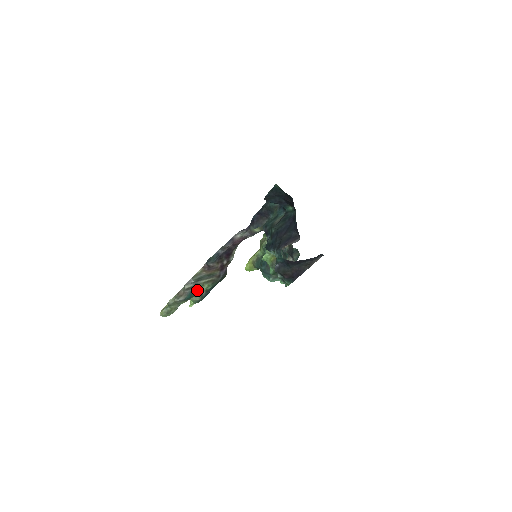
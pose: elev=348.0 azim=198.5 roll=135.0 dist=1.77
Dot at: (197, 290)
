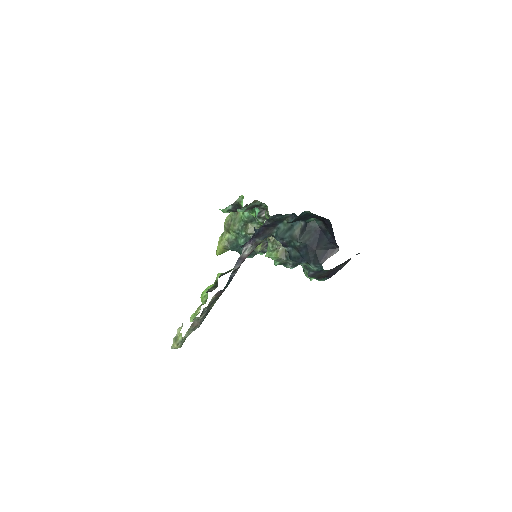
Dot at: (208, 312)
